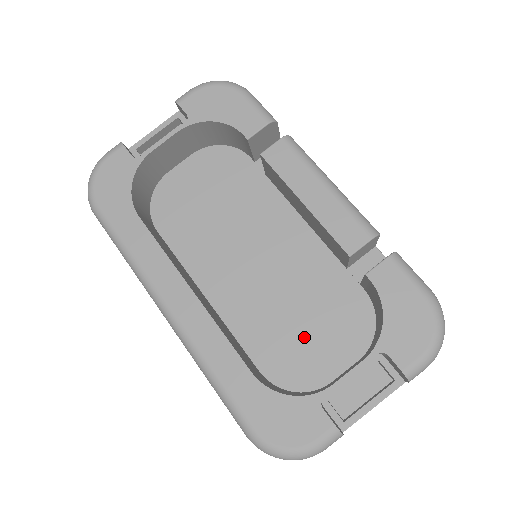
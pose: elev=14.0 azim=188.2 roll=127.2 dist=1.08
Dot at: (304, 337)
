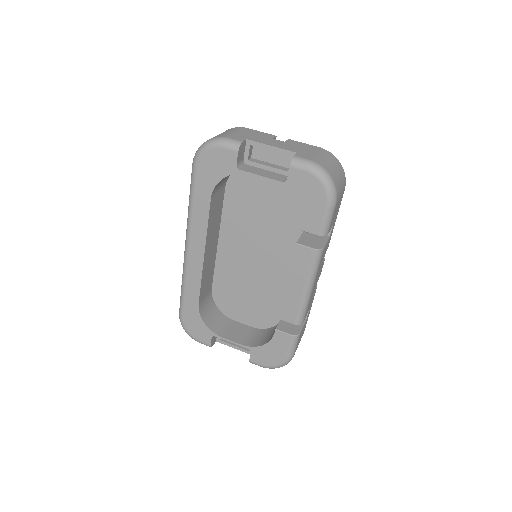
Dot at: (241, 299)
